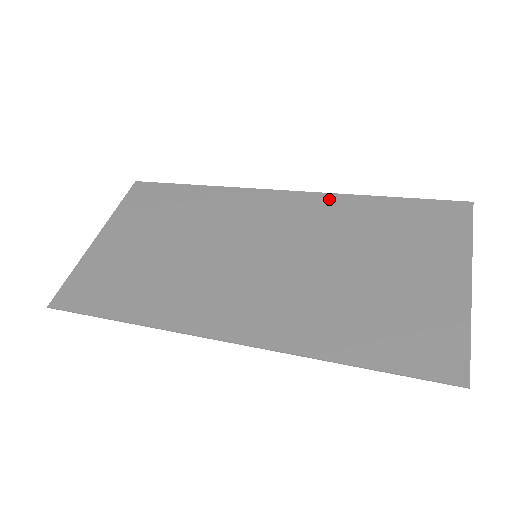
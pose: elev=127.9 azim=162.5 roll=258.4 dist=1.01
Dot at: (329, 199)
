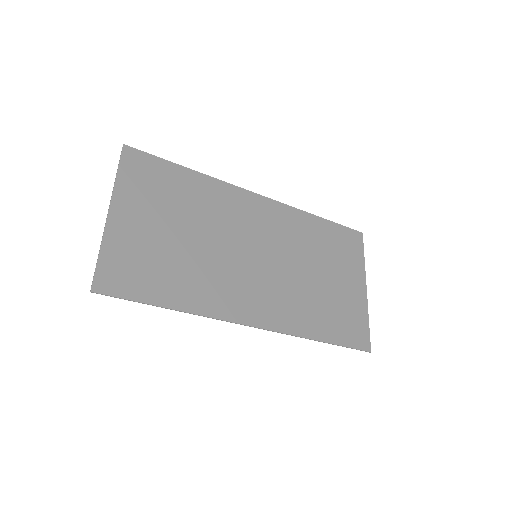
Dot at: (291, 212)
